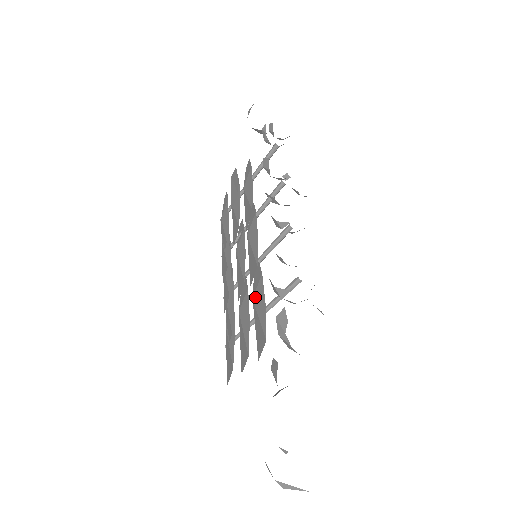
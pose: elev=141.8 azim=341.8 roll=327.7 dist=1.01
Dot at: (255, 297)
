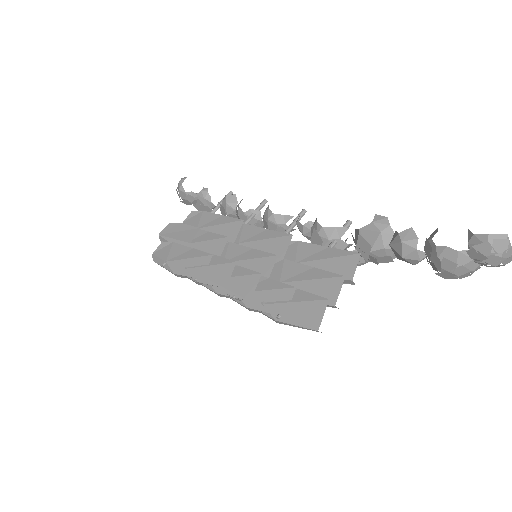
Dot at: (301, 258)
